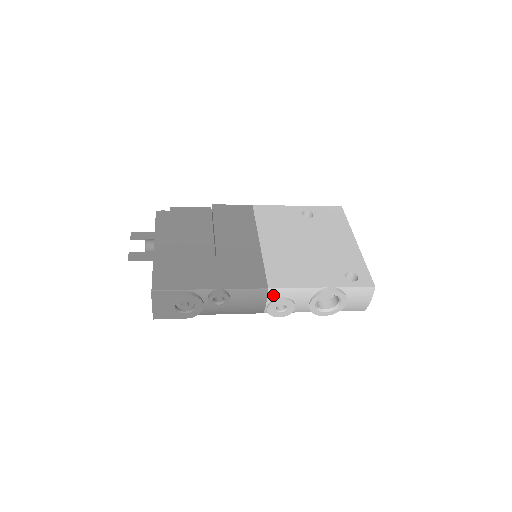
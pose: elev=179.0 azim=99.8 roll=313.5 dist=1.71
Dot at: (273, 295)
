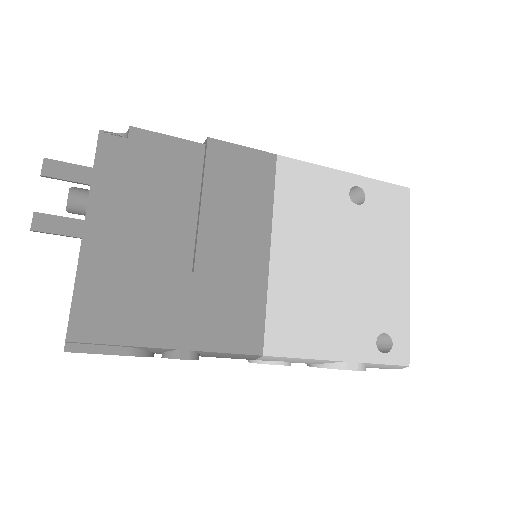
Dot at: (266, 359)
